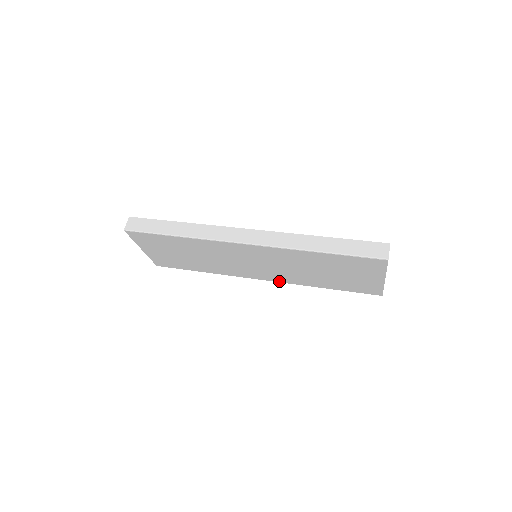
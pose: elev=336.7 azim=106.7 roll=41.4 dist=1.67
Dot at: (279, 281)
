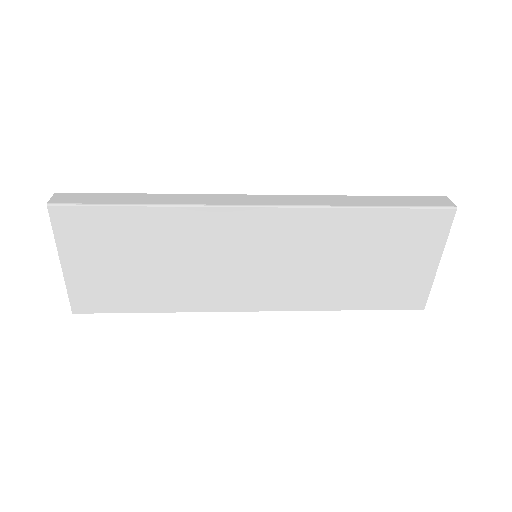
Dot at: (282, 308)
